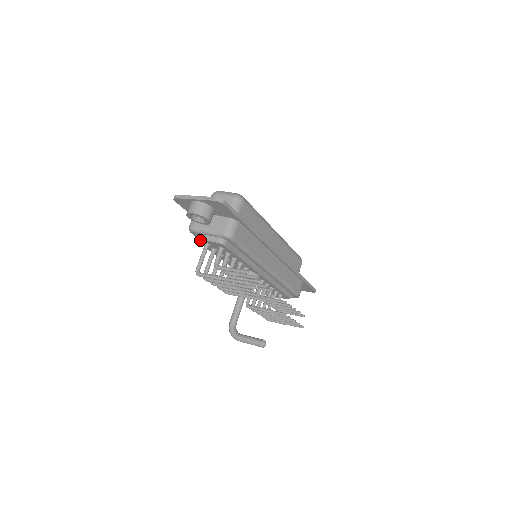
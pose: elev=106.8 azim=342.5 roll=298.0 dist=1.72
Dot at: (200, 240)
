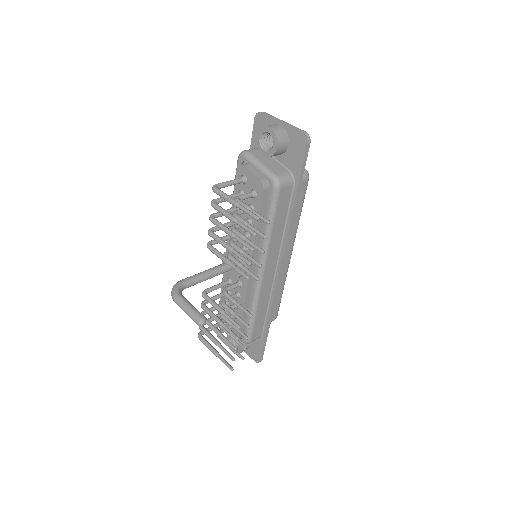
Dot at: (243, 168)
